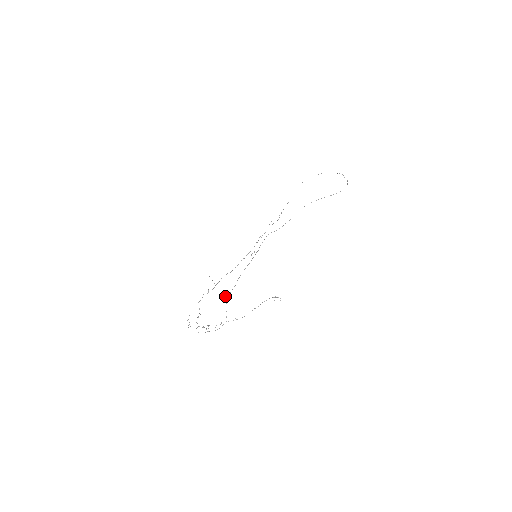
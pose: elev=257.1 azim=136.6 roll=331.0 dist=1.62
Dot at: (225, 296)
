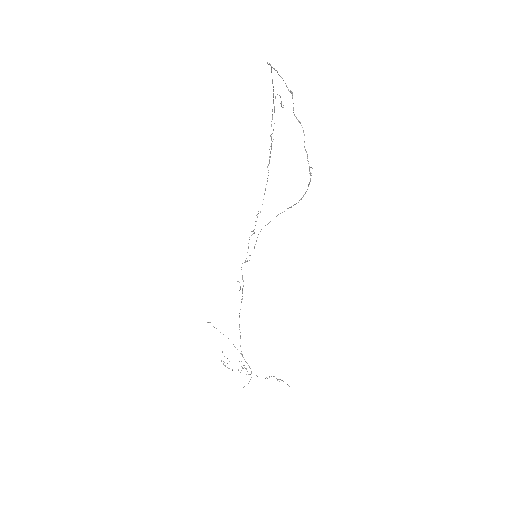
Dot at: occluded
